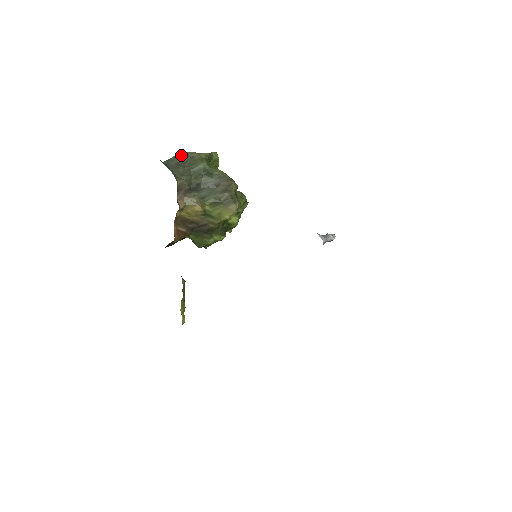
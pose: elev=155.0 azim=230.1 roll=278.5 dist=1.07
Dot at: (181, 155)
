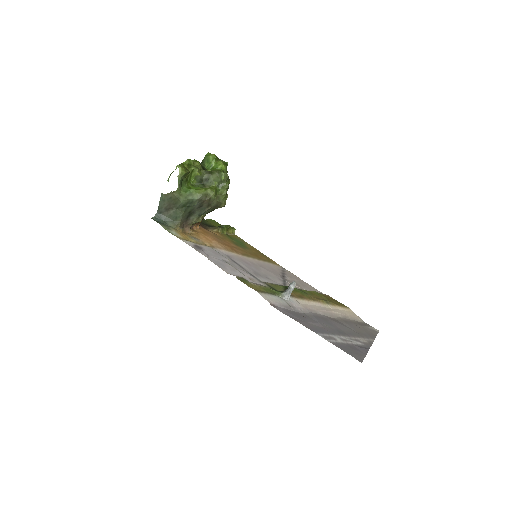
Dot at: (163, 200)
